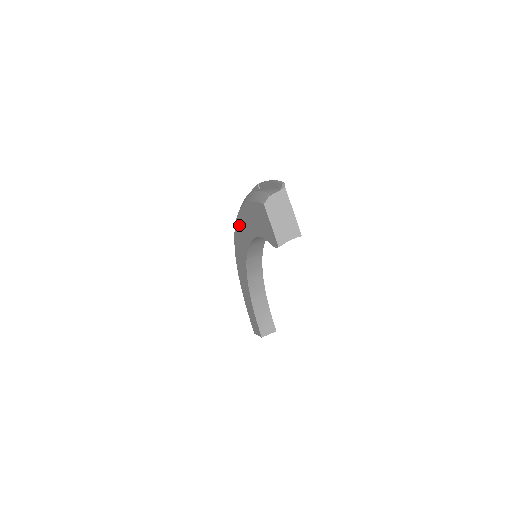
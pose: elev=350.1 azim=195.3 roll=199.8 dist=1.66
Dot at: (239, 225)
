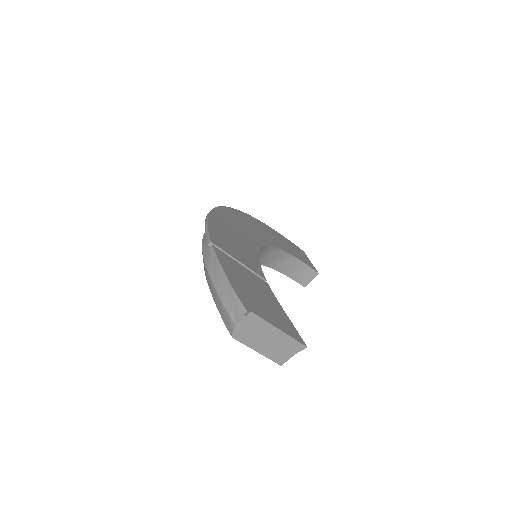
Dot at: occluded
